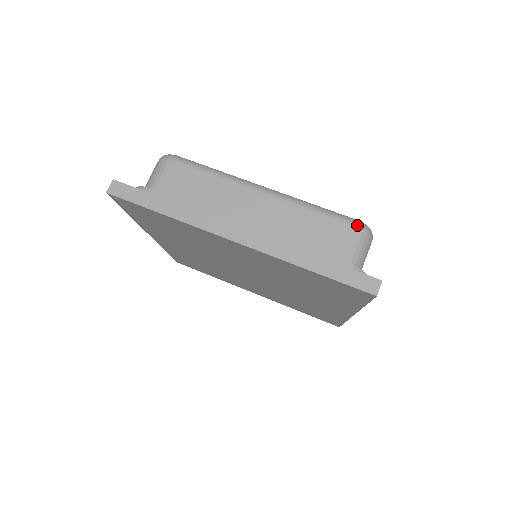
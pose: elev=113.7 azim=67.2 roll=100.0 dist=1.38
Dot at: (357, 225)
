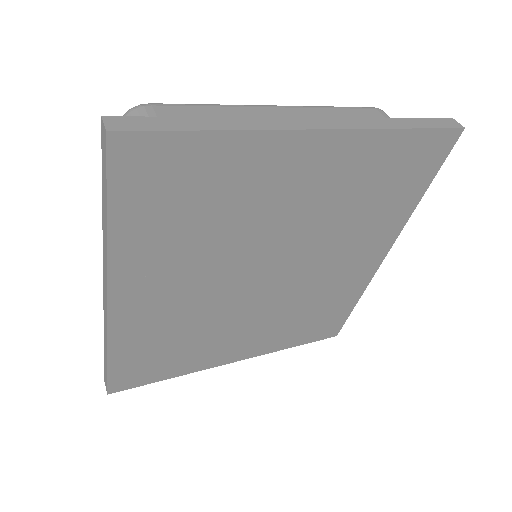
Dot at: (376, 108)
